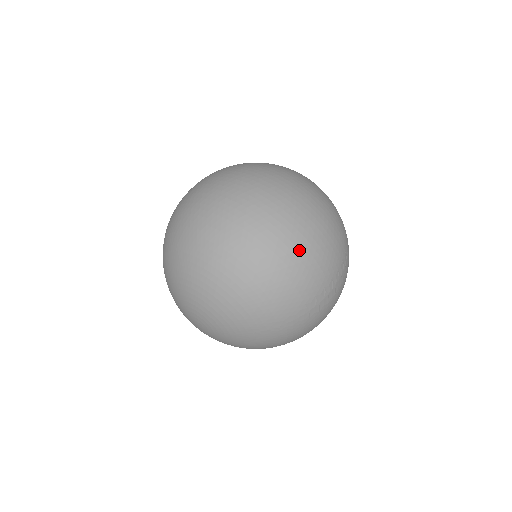
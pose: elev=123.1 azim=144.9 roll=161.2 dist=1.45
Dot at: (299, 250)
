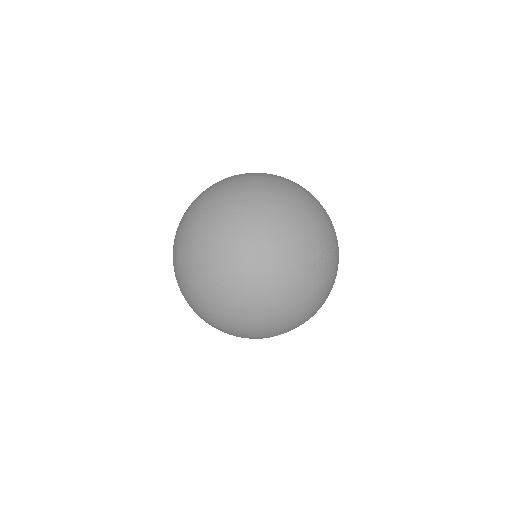
Dot at: (292, 206)
